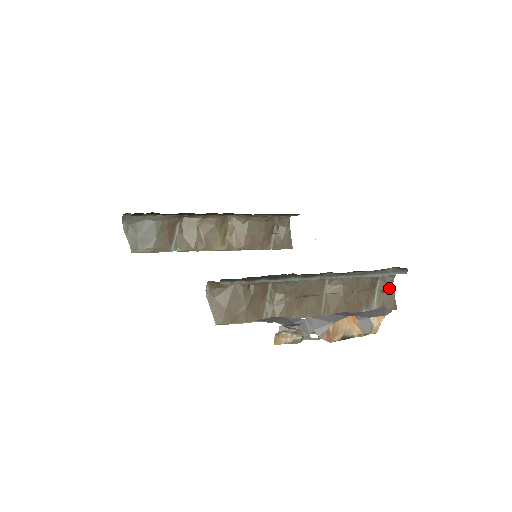
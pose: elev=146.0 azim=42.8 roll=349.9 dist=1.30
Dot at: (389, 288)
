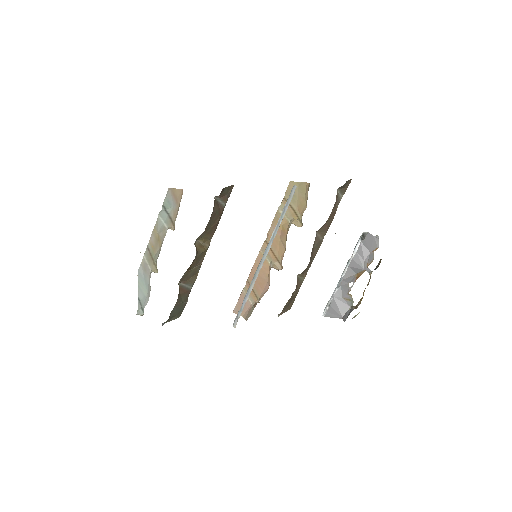
Dot at: (345, 184)
